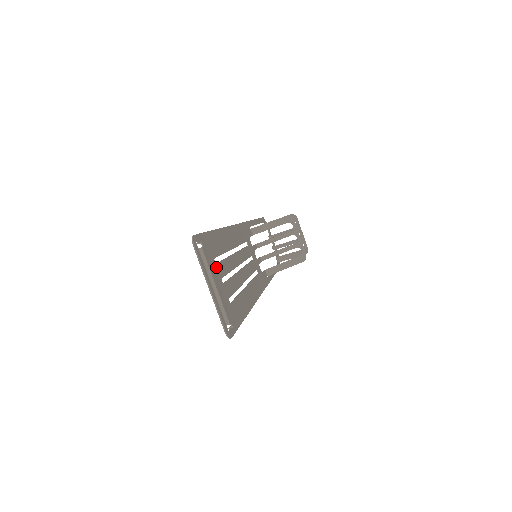
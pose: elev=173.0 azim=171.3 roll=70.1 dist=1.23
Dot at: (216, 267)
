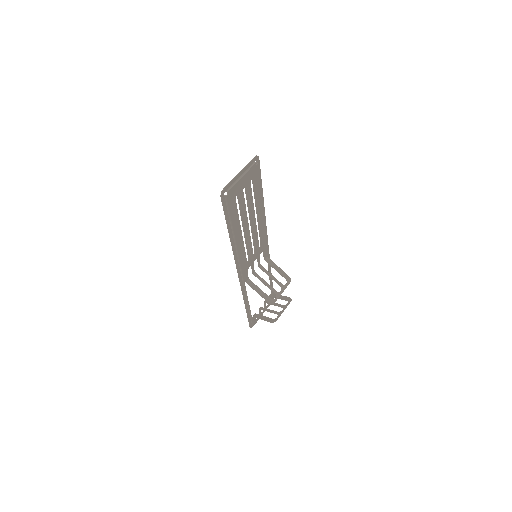
Dot at: (249, 181)
